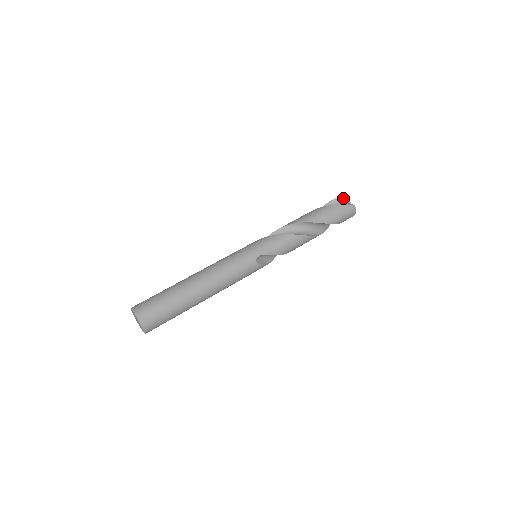
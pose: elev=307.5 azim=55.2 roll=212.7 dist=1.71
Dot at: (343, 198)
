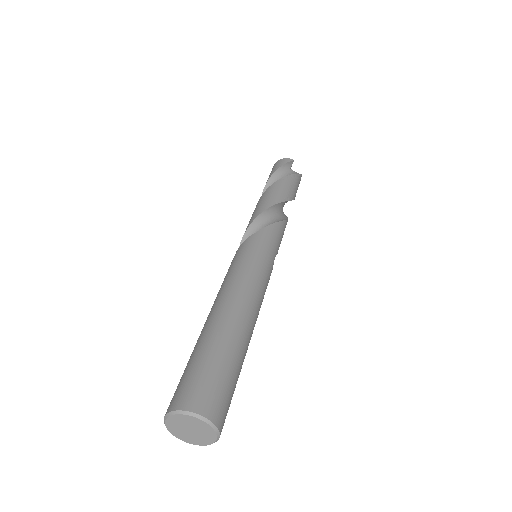
Dot at: (290, 164)
